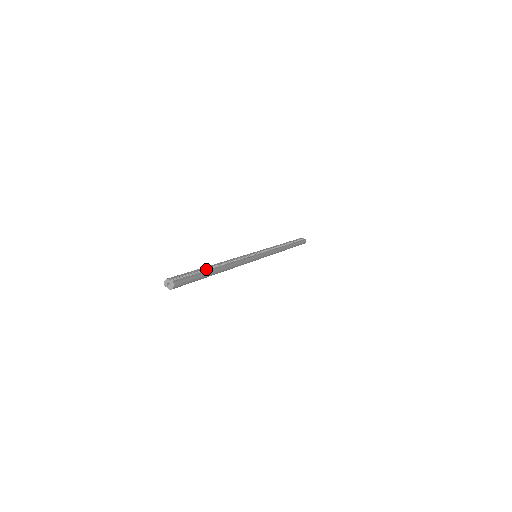
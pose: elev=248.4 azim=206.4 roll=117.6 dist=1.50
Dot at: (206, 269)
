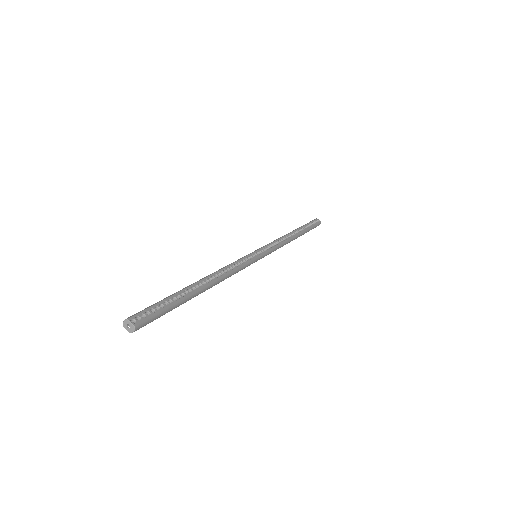
Dot at: (186, 291)
